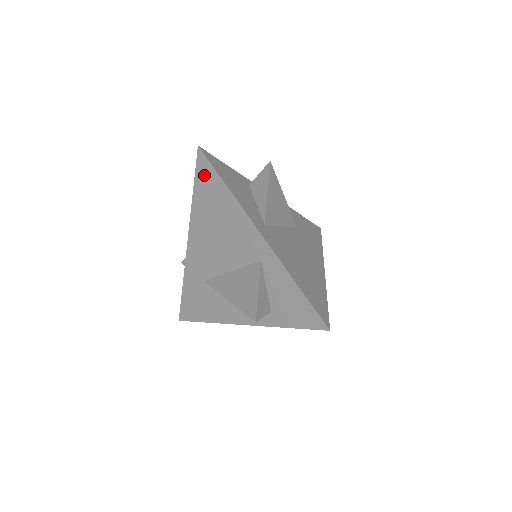
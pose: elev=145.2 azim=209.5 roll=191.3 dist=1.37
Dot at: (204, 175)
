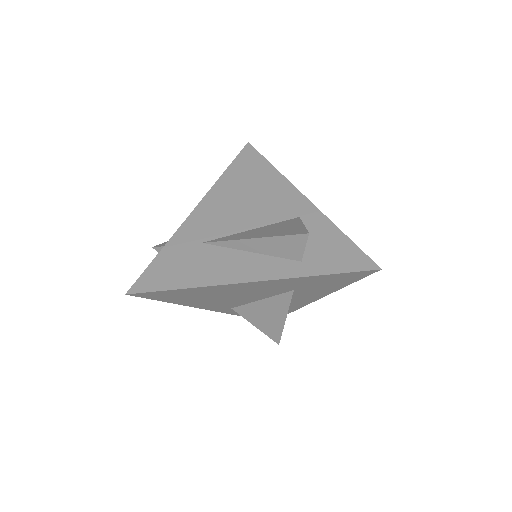
Dot at: (247, 159)
